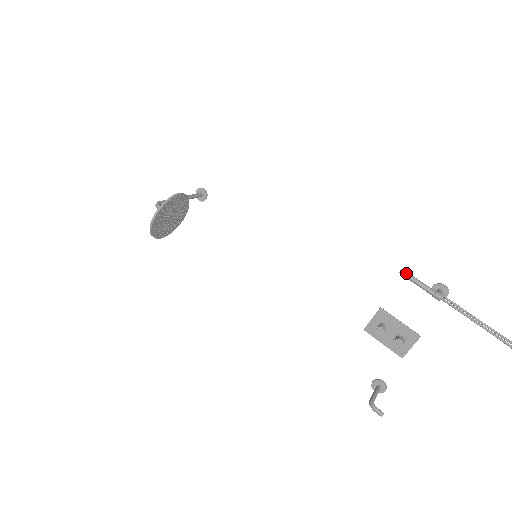
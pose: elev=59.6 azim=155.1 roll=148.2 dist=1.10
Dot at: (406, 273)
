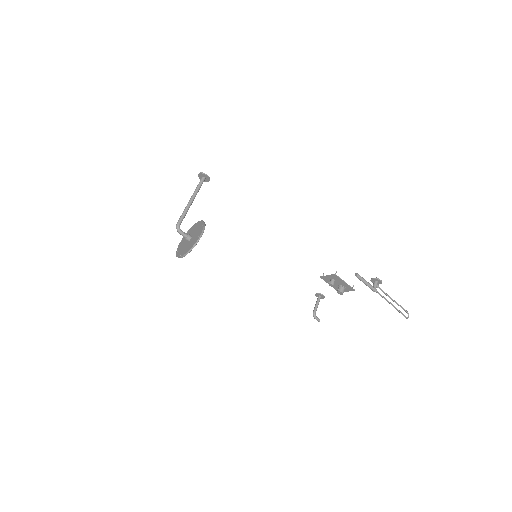
Dot at: (359, 278)
